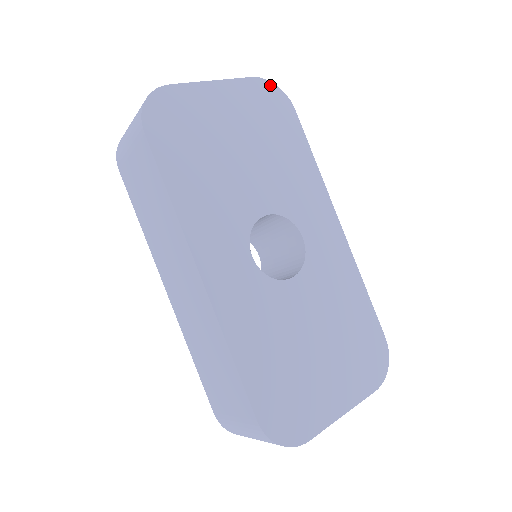
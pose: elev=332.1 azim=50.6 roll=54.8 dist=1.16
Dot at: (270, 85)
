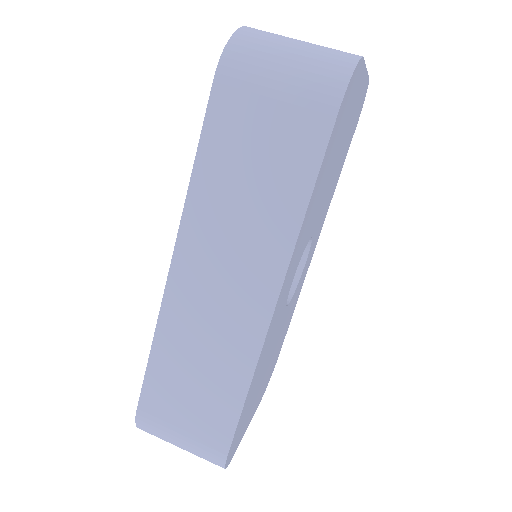
Dot at: occluded
